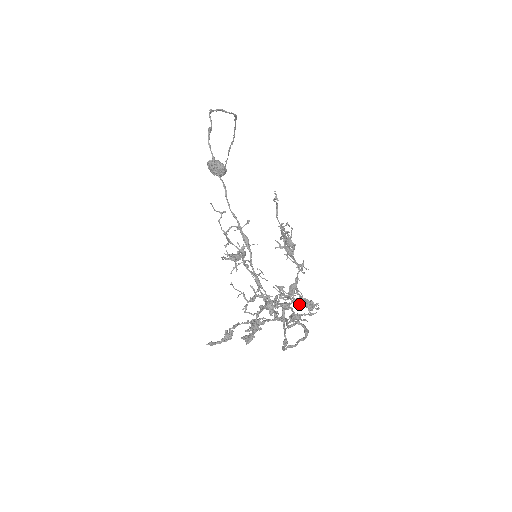
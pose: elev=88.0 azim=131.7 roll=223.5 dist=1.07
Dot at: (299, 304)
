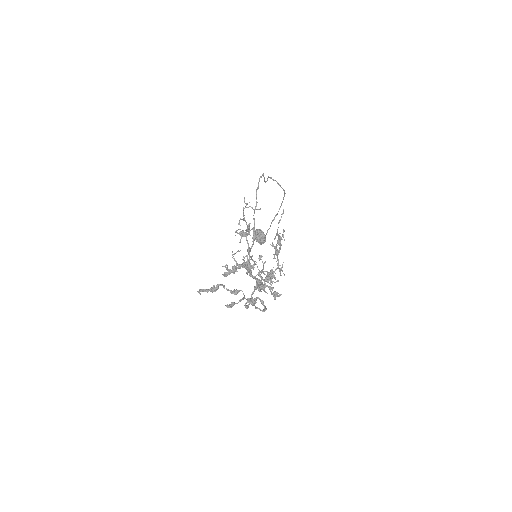
Dot at: (267, 273)
